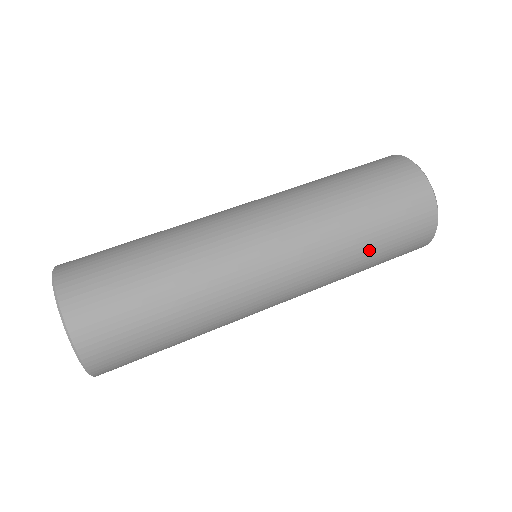
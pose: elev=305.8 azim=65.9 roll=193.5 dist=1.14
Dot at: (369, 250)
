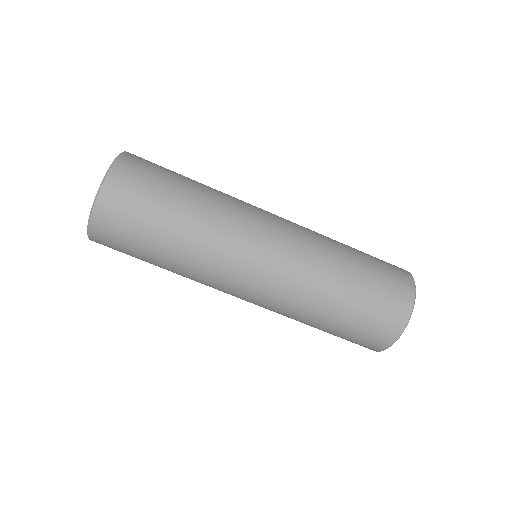
Dot at: (323, 325)
